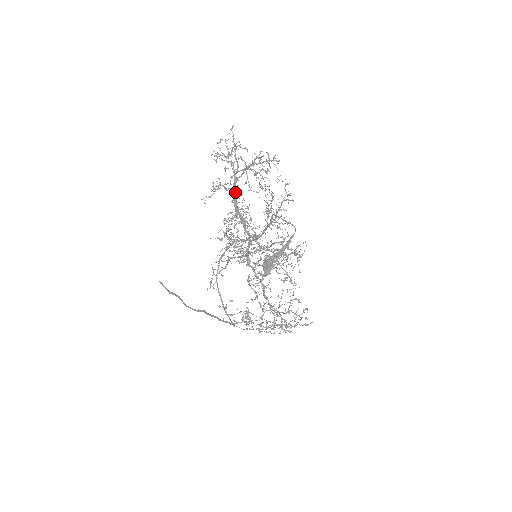
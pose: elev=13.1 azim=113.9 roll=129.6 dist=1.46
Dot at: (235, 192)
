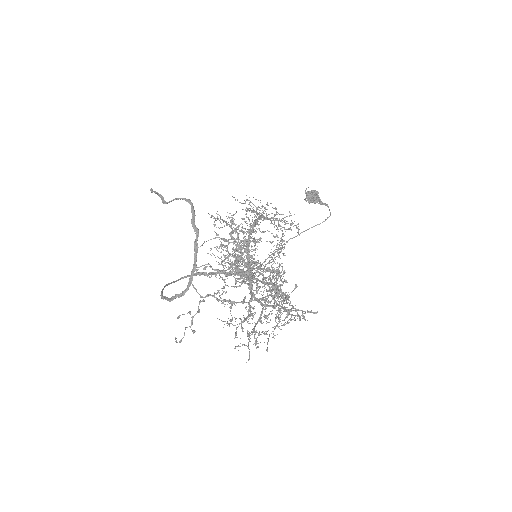
Dot at: occluded
